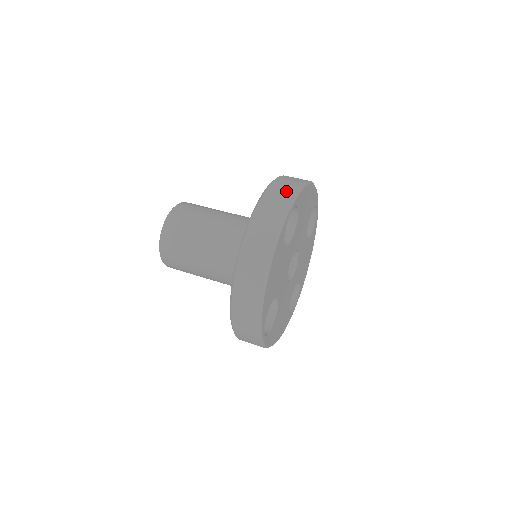
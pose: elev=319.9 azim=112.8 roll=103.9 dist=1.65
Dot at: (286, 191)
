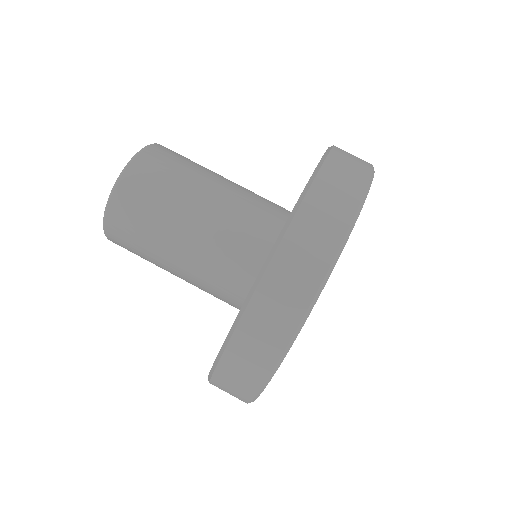
Dot at: (338, 208)
